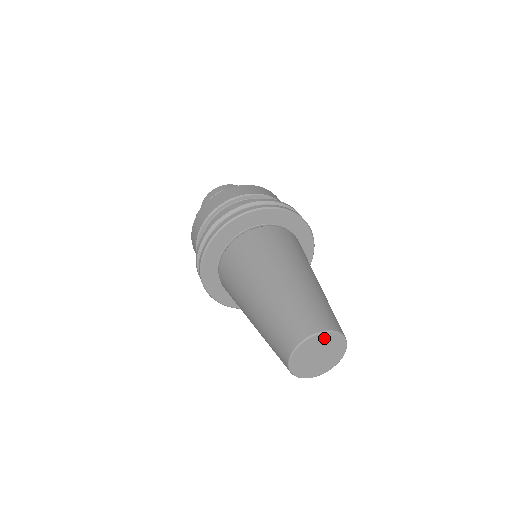
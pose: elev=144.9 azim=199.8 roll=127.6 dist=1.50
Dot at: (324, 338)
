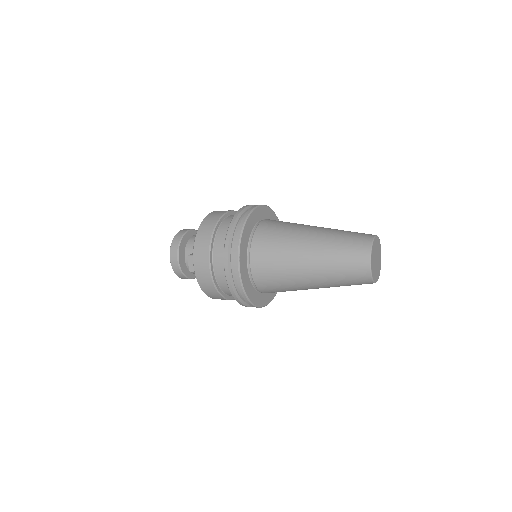
Dot at: (374, 246)
